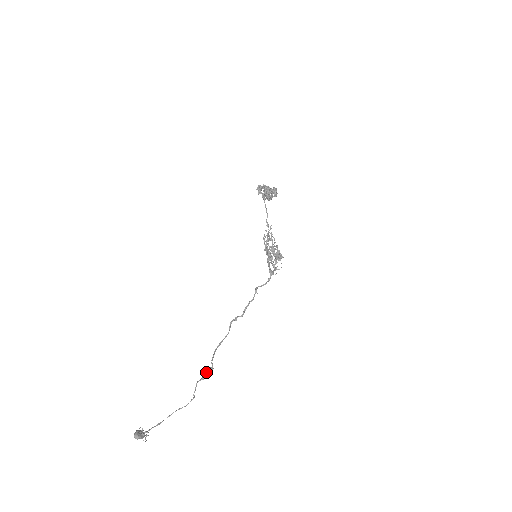
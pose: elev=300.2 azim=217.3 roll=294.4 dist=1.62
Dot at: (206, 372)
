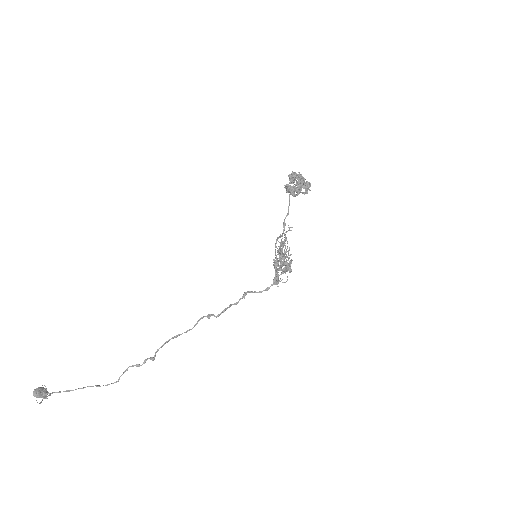
Dot at: (144, 360)
